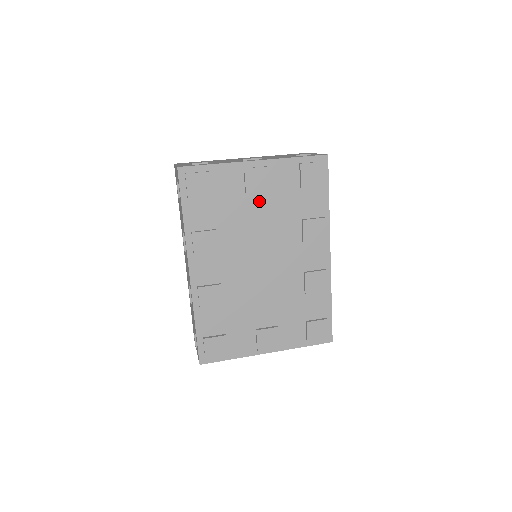
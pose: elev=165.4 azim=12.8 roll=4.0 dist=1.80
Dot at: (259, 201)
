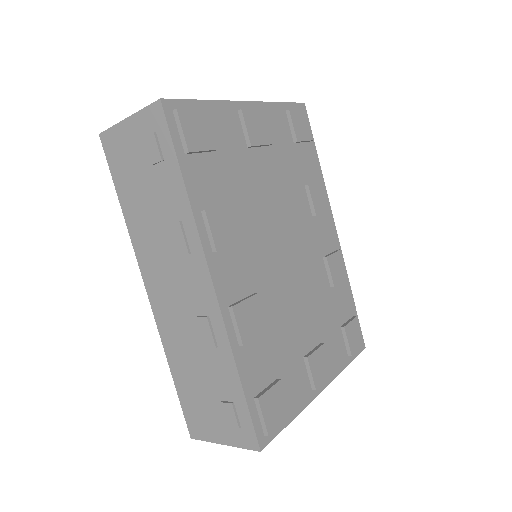
Dot at: (263, 160)
